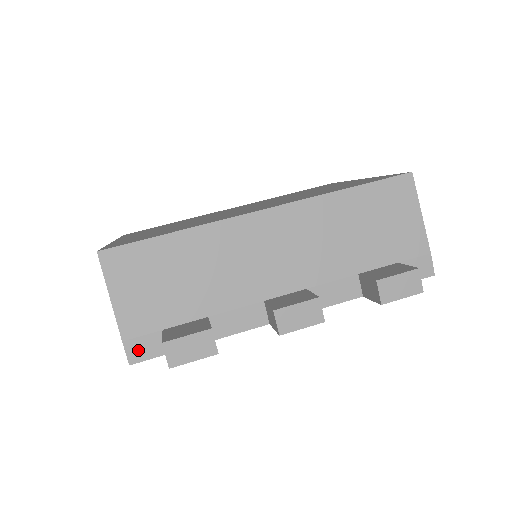
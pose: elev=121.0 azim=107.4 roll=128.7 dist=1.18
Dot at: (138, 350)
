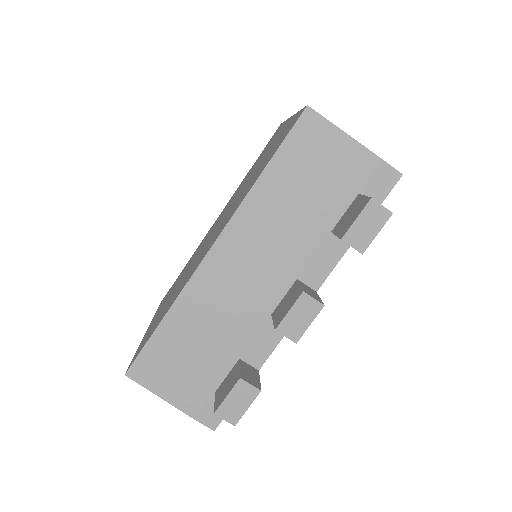
Dot at: (211, 417)
